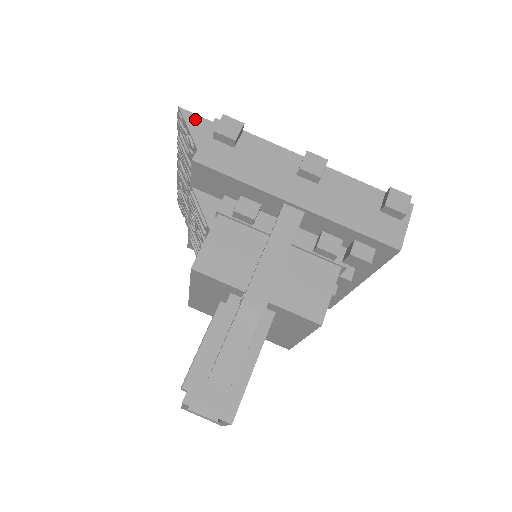
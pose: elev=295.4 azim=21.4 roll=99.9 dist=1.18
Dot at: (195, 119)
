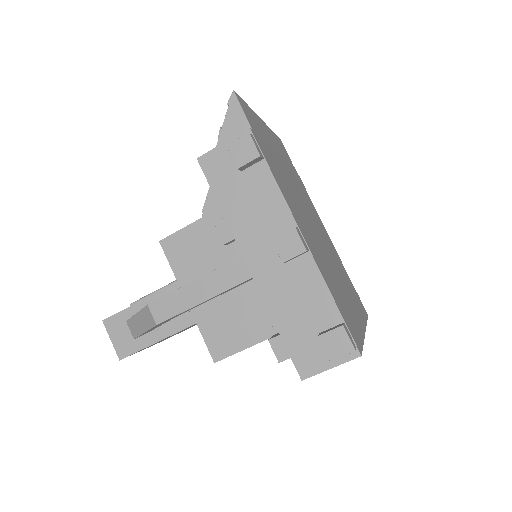
Dot at: (237, 114)
